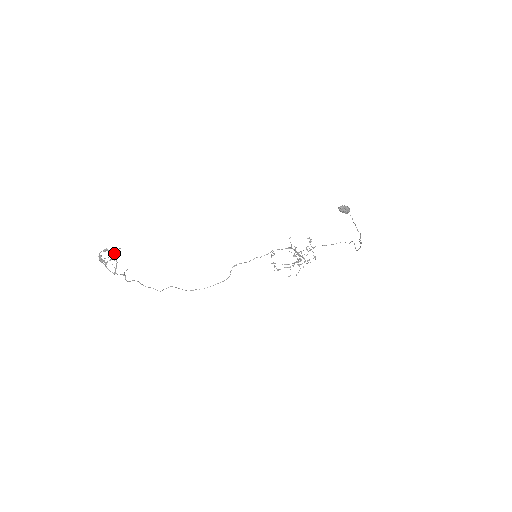
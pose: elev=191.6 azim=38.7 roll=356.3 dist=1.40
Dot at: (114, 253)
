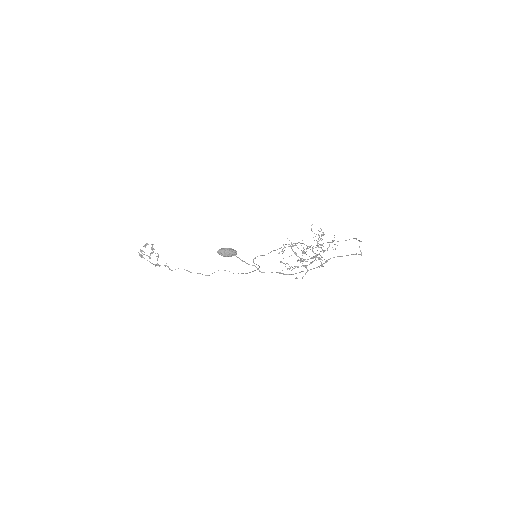
Dot at: (152, 248)
